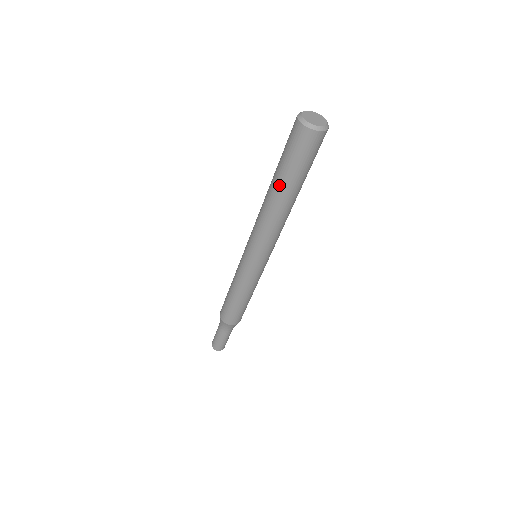
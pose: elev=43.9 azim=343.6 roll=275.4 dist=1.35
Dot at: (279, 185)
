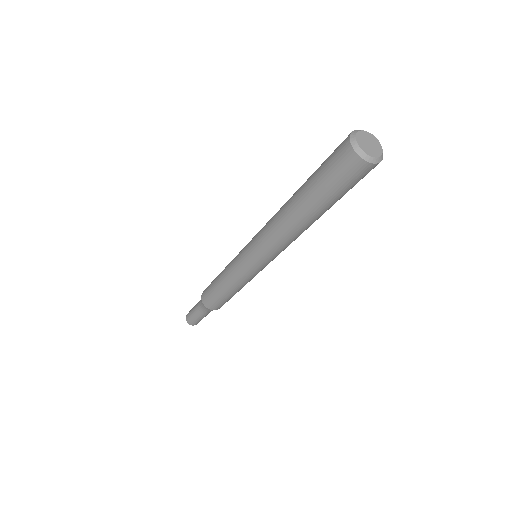
Dot at: (304, 202)
